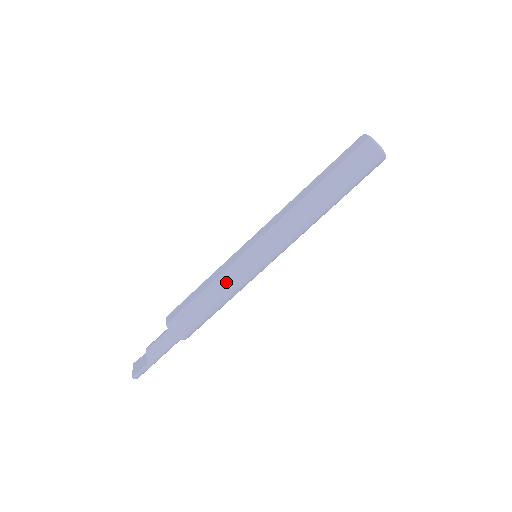
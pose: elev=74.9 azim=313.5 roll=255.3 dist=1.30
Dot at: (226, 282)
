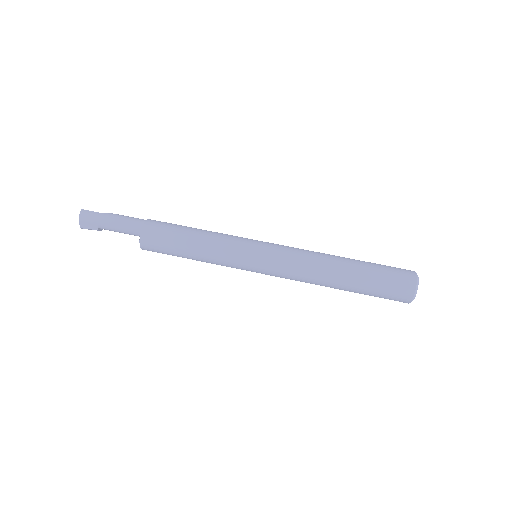
Dot at: (223, 234)
